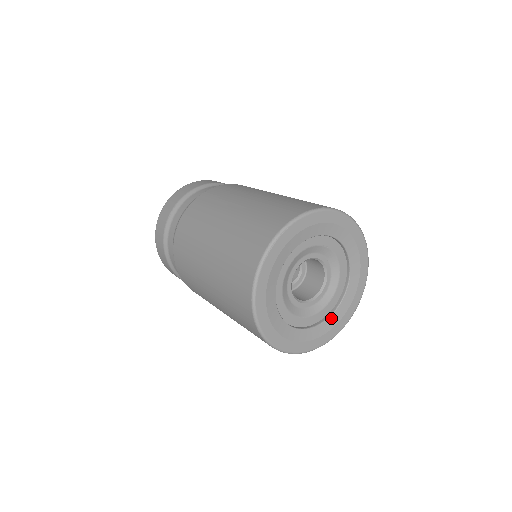
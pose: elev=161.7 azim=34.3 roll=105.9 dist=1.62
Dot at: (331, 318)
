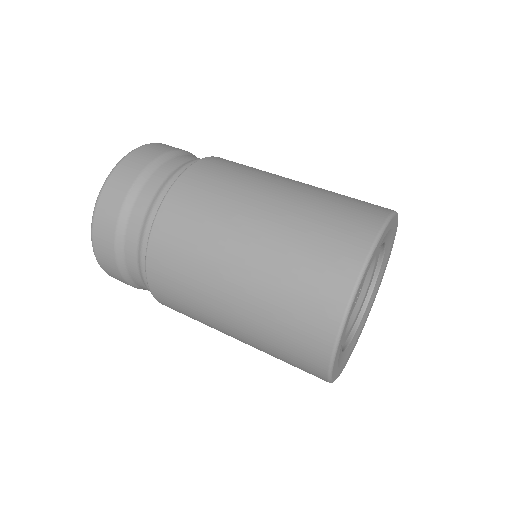
Dot at: (358, 329)
